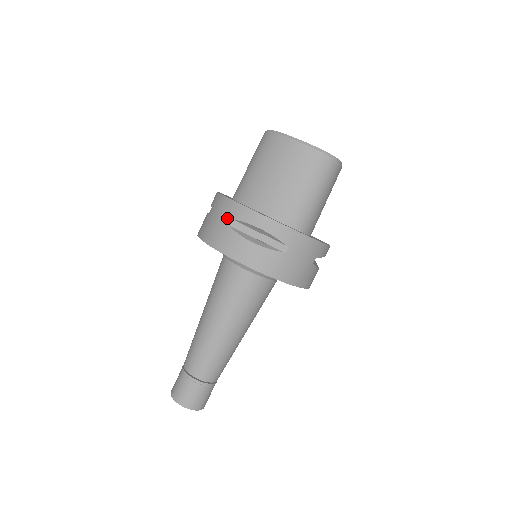
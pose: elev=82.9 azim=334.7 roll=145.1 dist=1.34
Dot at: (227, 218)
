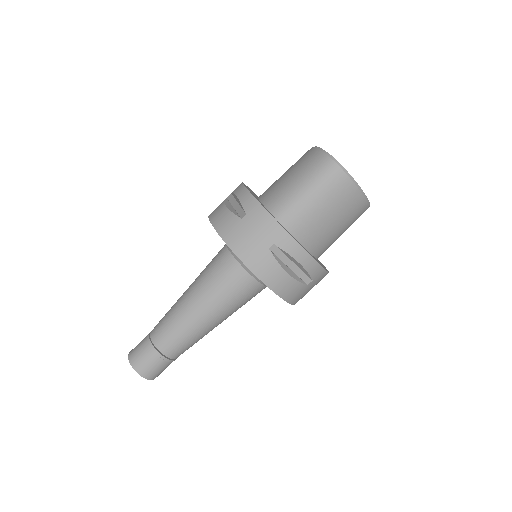
Dot at: (231, 194)
